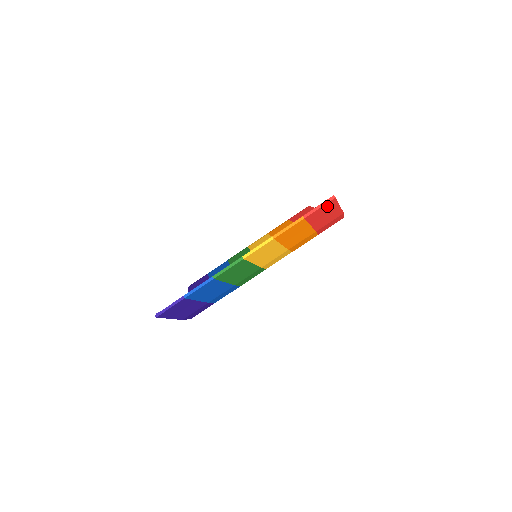
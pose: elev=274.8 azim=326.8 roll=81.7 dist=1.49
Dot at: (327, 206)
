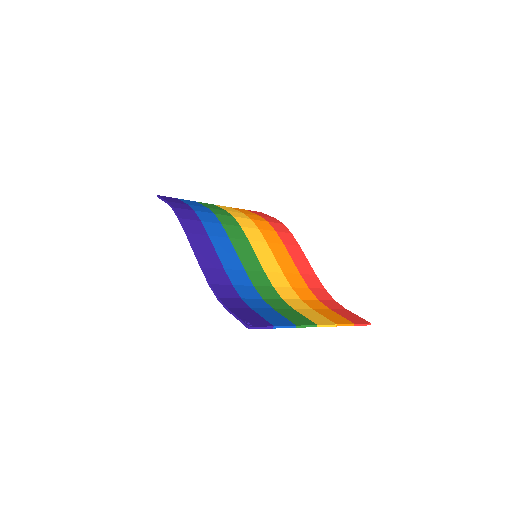
Dot at: occluded
